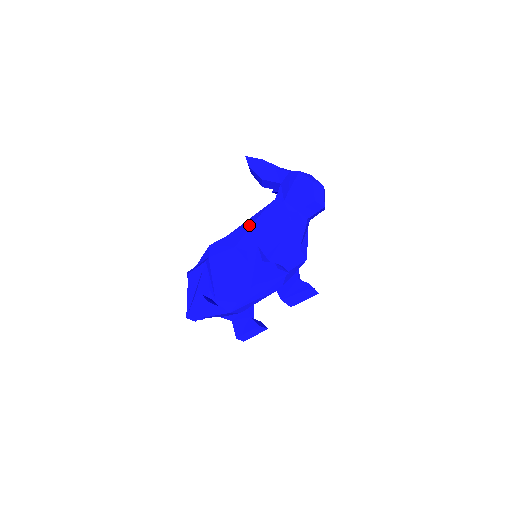
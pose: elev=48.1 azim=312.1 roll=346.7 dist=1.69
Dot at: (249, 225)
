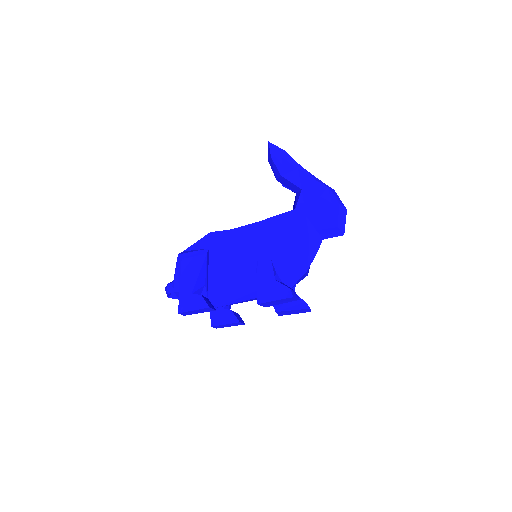
Dot at: (263, 230)
